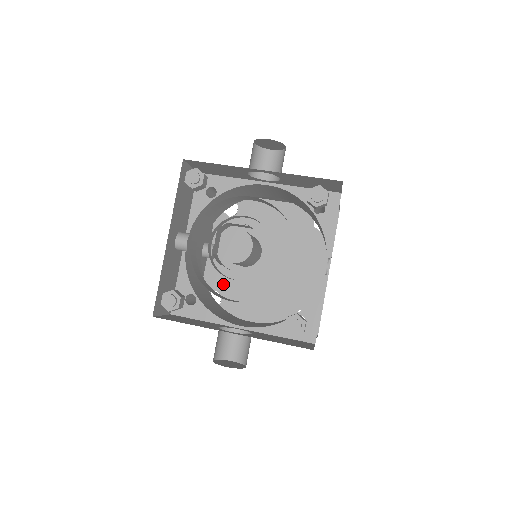
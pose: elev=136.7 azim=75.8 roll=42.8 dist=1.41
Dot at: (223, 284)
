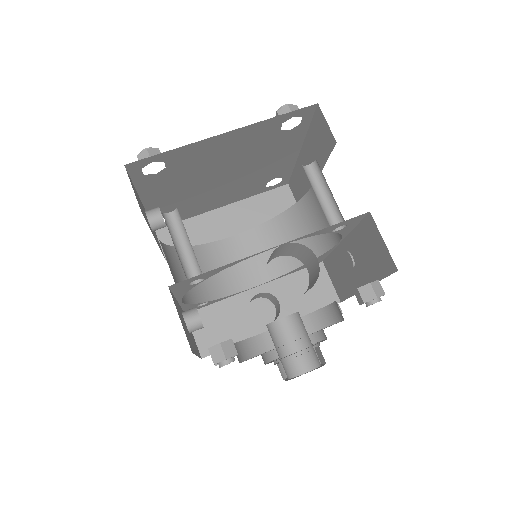
Dot at: occluded
